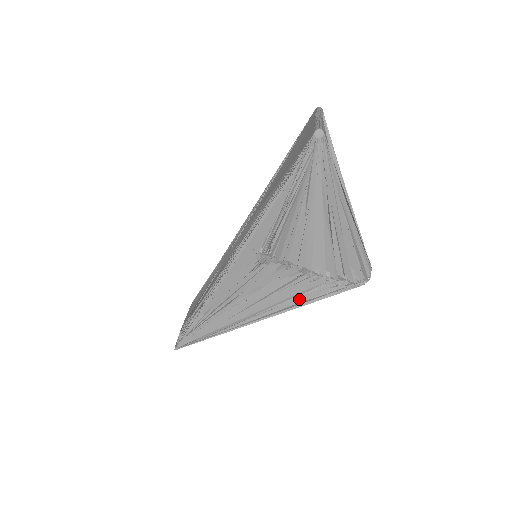
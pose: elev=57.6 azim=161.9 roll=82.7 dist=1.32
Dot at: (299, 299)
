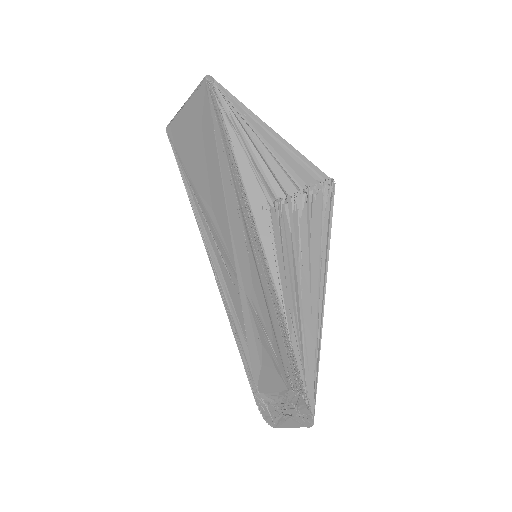
Dot at: (324, 230)
